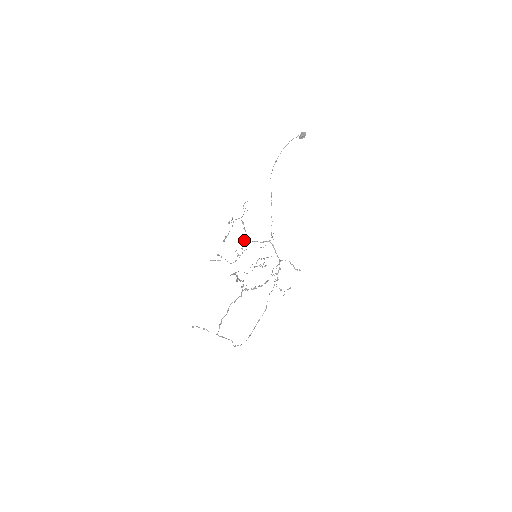
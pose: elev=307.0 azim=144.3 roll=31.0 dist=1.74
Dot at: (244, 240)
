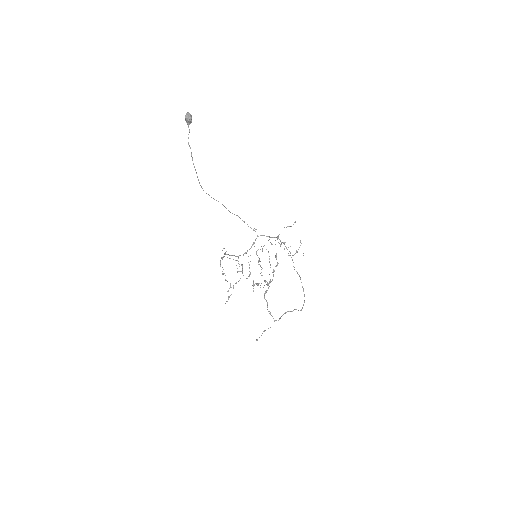
Dot at: (237, 260)
